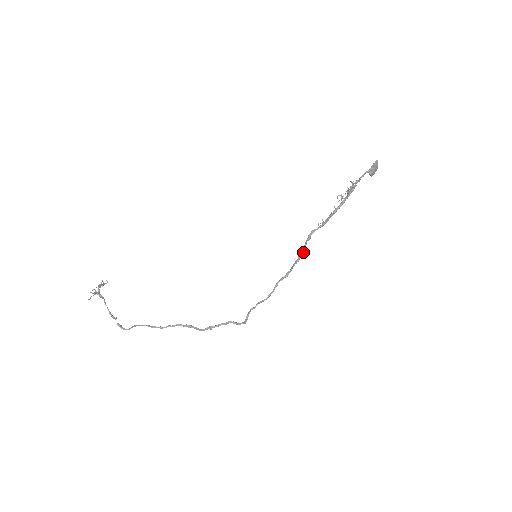
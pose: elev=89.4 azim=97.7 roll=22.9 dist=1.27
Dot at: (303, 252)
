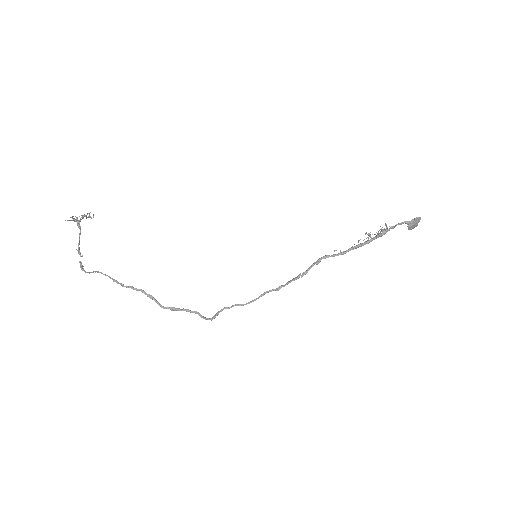
Dot at: (306, 272)
